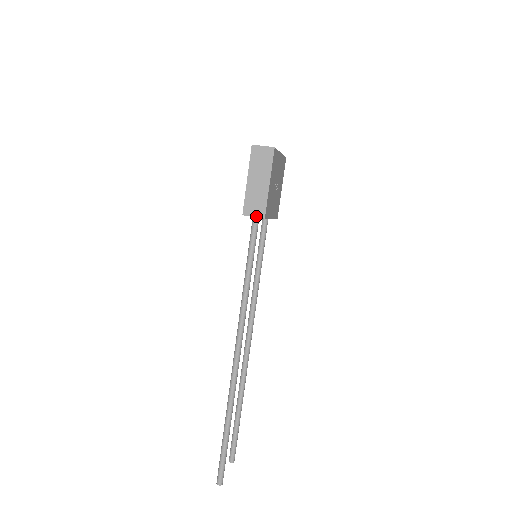
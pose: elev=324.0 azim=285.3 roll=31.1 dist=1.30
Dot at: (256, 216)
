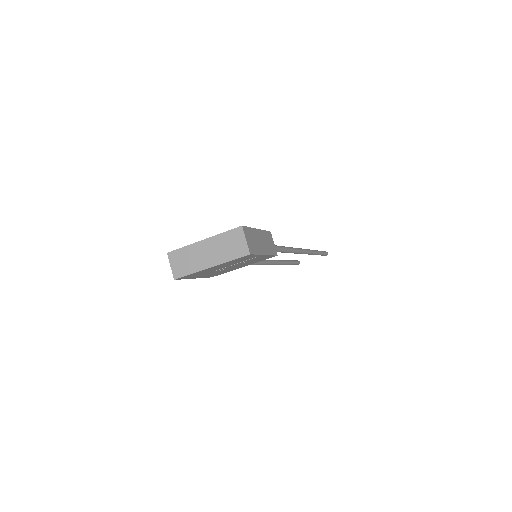
Dot at: occluded
